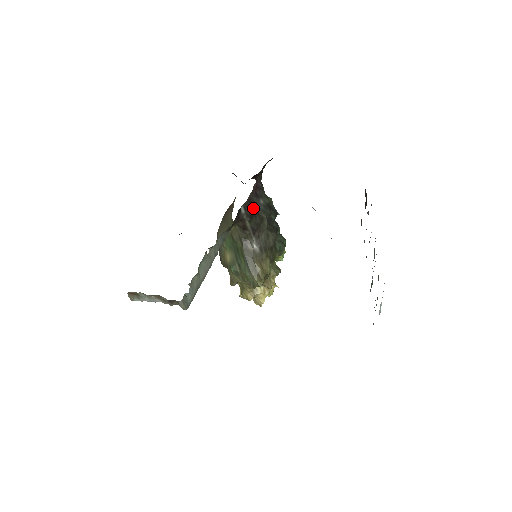
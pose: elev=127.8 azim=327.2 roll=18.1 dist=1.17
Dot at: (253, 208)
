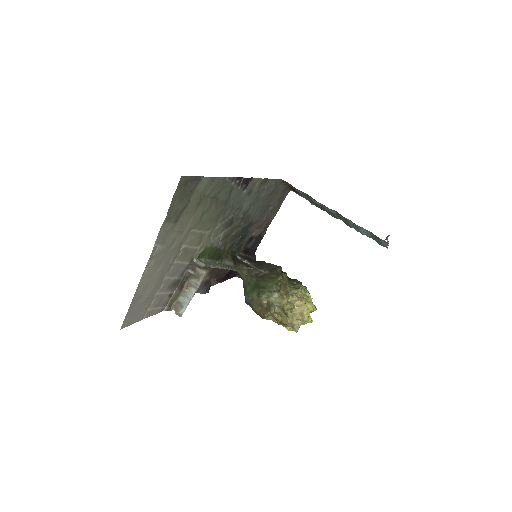
Dot at: occluded
